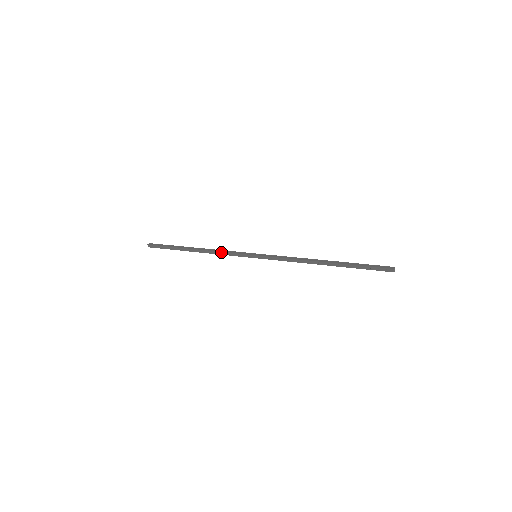
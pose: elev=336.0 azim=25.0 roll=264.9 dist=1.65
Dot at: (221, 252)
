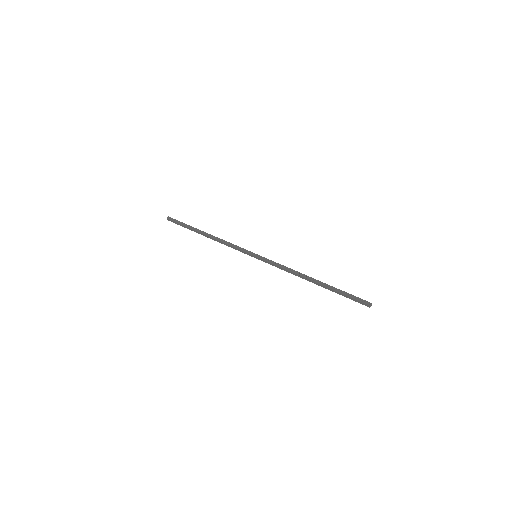
Dot at: (228, 242)
